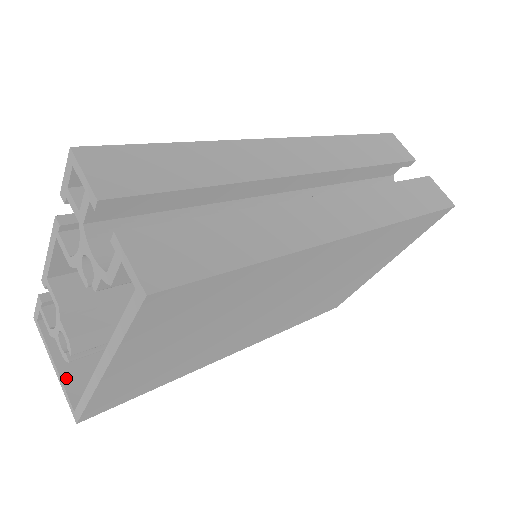
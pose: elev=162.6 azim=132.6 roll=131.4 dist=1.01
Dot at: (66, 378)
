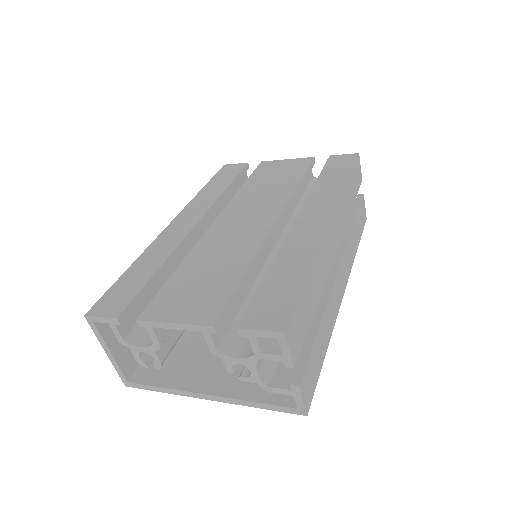
Dot at: (119, 361)
